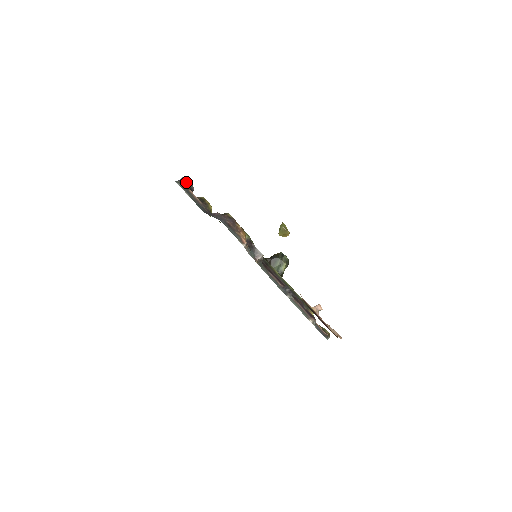
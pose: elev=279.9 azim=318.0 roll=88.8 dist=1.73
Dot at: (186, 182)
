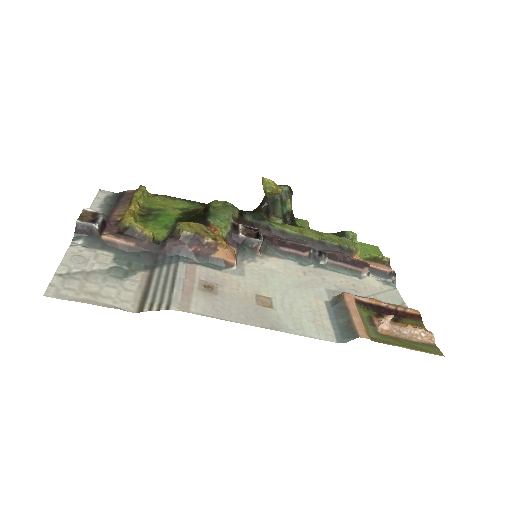
Dot at: (87, 228)
